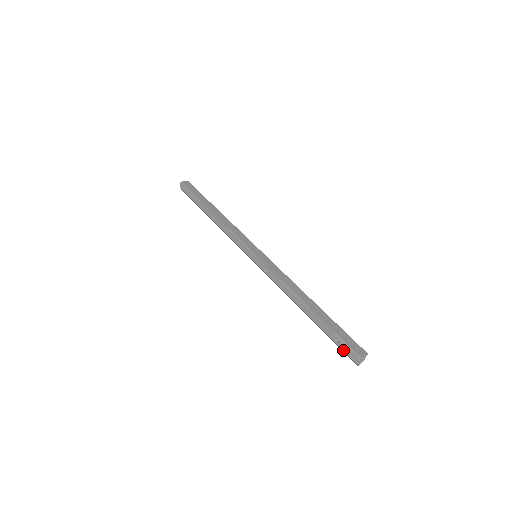
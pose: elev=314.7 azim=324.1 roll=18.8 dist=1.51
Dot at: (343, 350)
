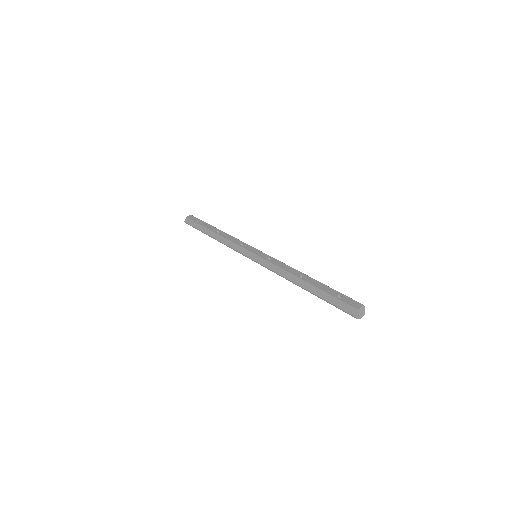
Dot at: (345, 302)
